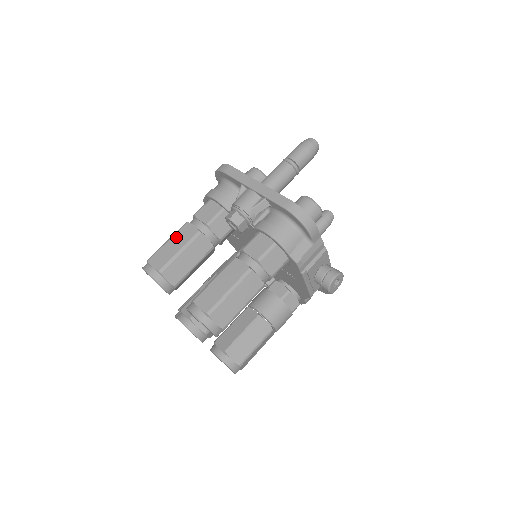
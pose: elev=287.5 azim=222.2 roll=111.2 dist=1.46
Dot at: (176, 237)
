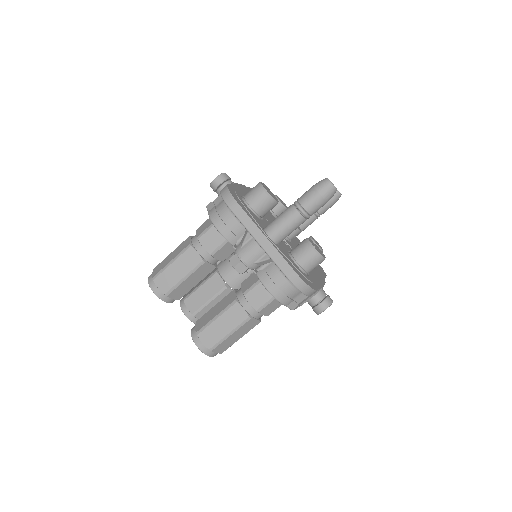
Dot at: (180, 261)
